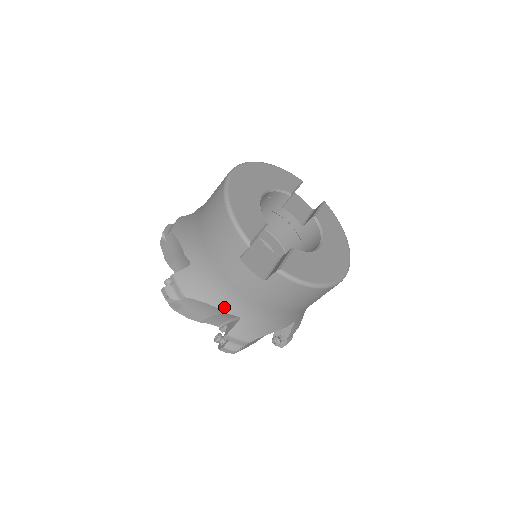
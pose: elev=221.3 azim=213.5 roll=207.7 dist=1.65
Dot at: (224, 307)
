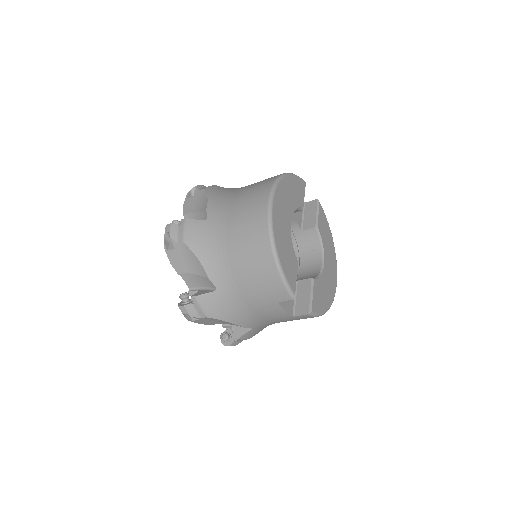
Dot at: (243, 324)
